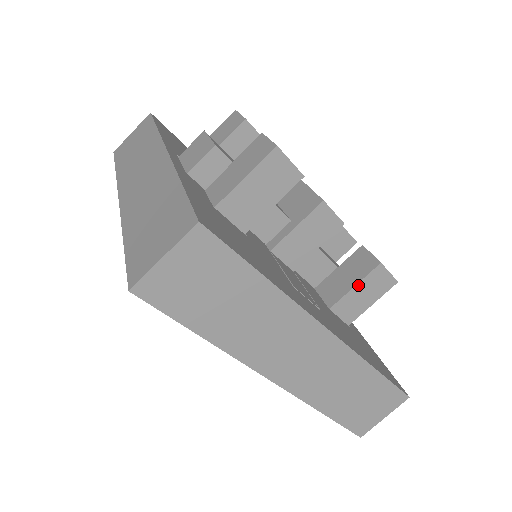
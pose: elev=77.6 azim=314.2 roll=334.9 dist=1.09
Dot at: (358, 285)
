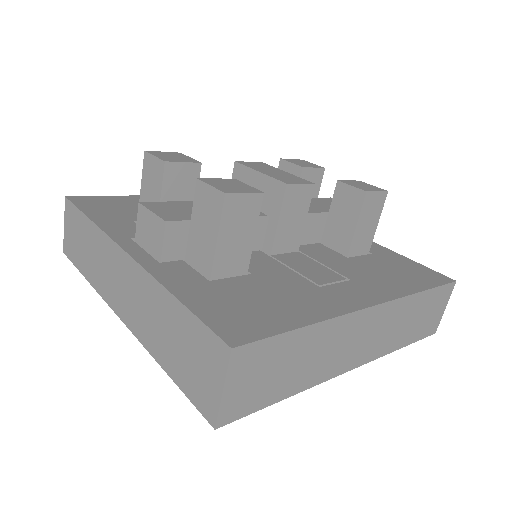
Dot at: (358, 222)
